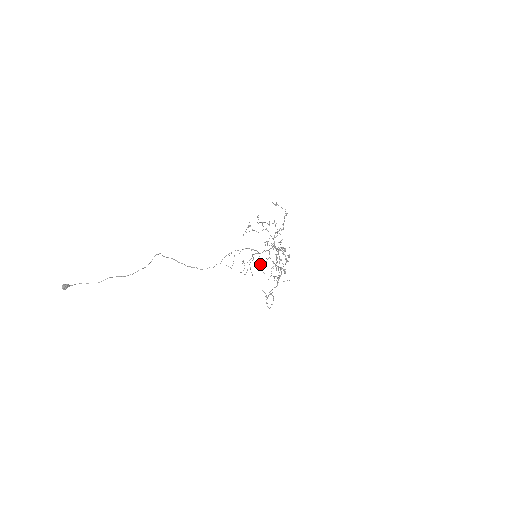
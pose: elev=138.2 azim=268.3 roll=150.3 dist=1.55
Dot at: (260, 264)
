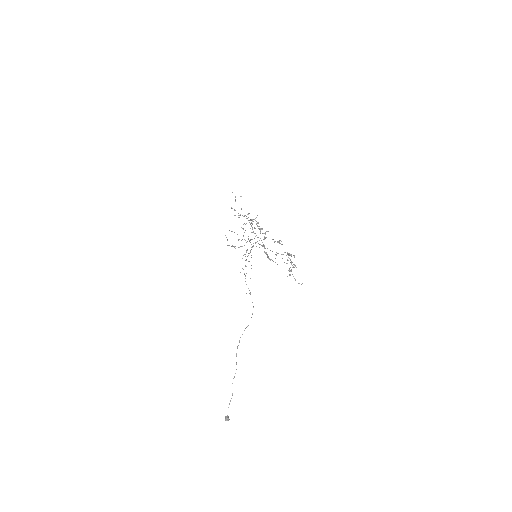
Dot at: occluded
